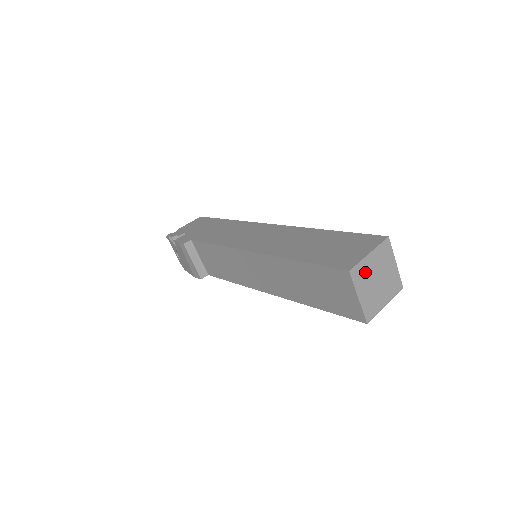
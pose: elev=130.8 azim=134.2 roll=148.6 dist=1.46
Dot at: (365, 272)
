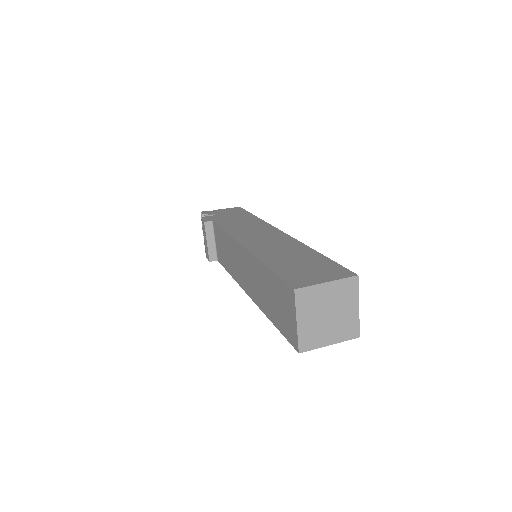
Dot at: (314, 299)
